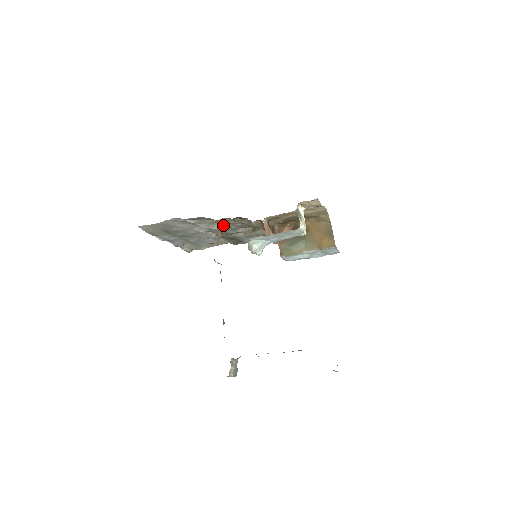
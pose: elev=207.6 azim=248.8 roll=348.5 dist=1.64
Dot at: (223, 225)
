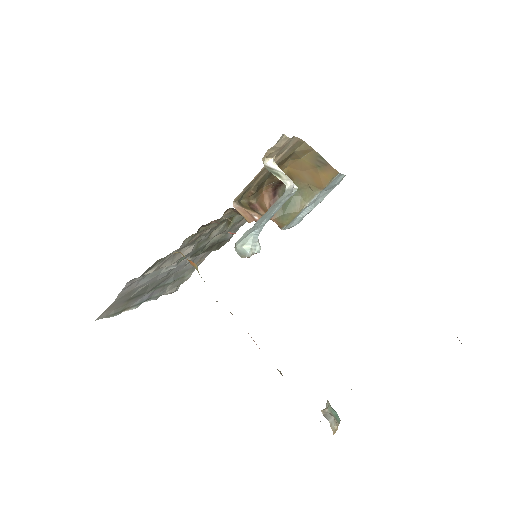
Dot at: (190, 245)
